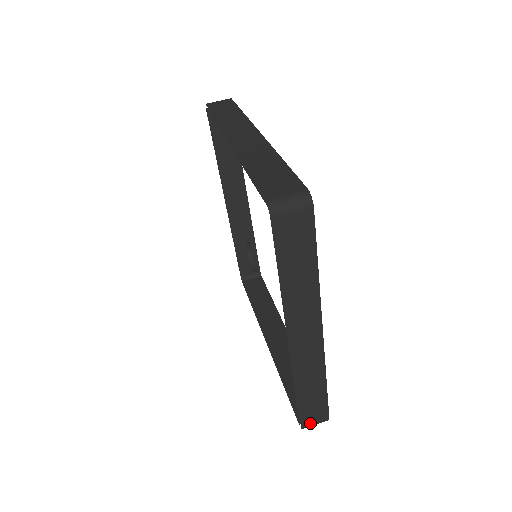
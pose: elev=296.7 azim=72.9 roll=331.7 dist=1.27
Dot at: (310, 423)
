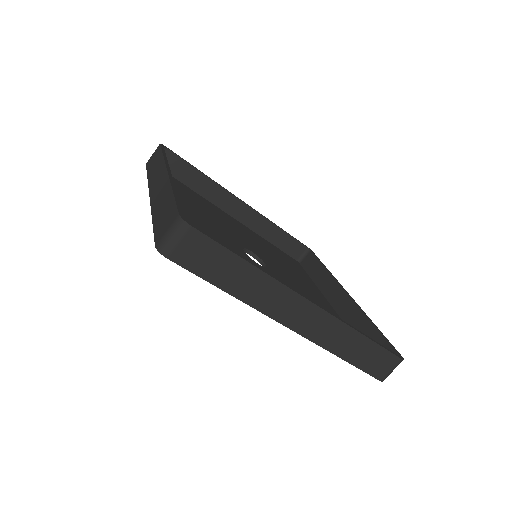
Dot at: (385, 373)
